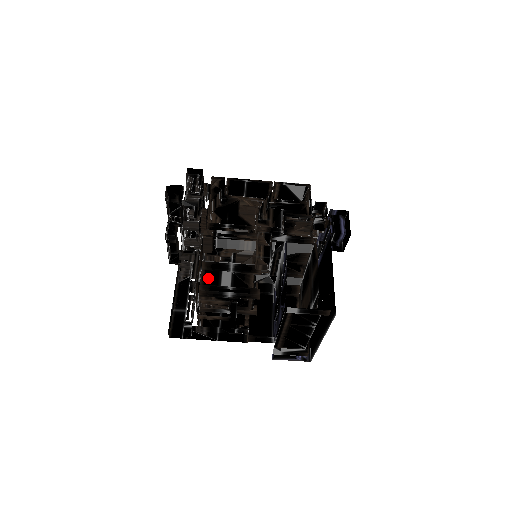
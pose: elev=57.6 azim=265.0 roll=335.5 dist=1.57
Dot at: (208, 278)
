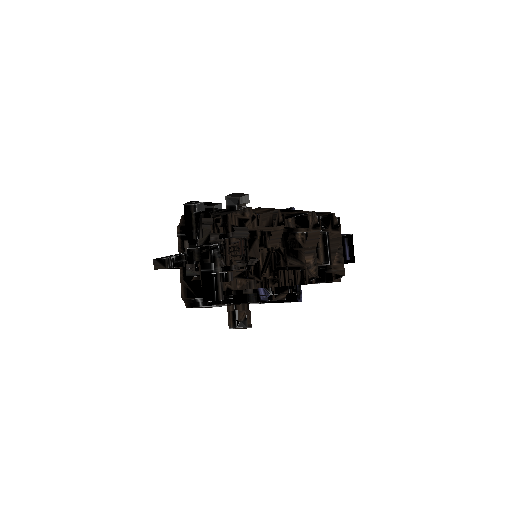
Dot at: occluded
